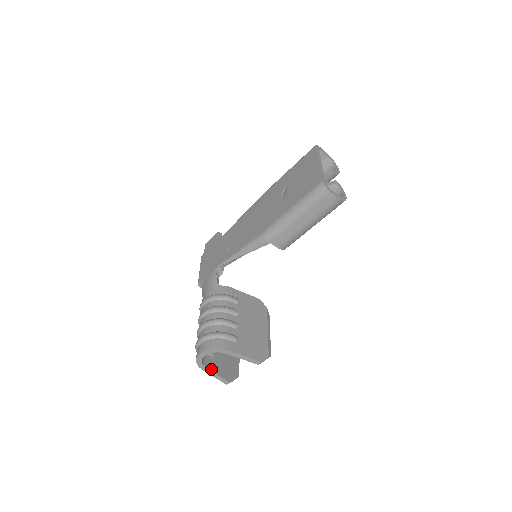
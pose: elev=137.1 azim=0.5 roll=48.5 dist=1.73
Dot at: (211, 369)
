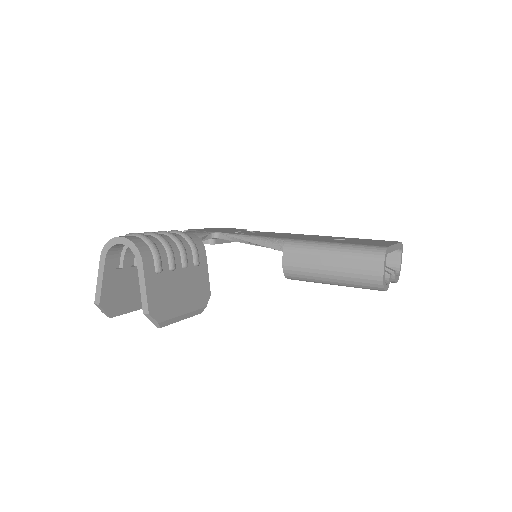
Dot at: (106, 268)
